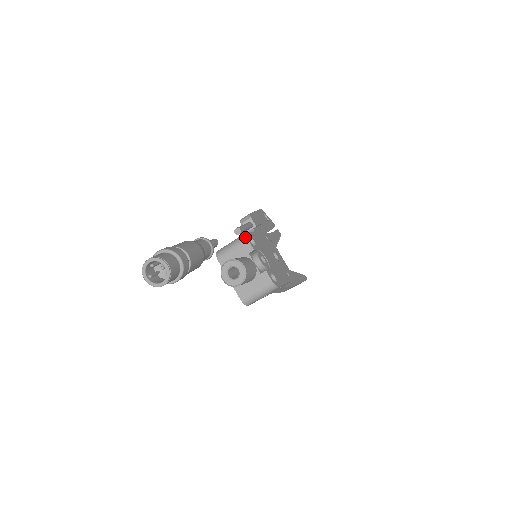
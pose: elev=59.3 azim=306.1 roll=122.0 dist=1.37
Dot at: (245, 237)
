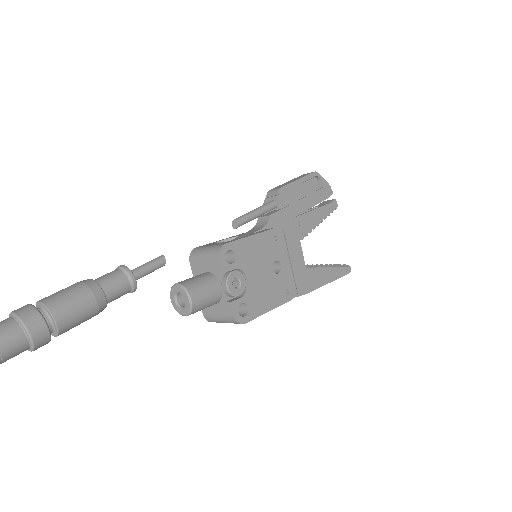
Dot at: (218, 252)
